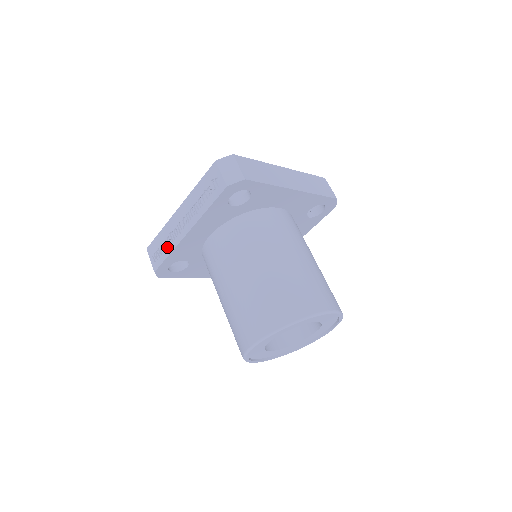
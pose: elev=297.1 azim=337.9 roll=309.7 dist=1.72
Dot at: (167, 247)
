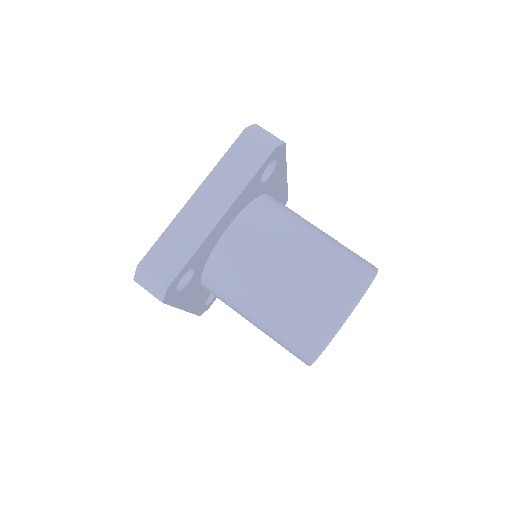
Dot at: occluded
